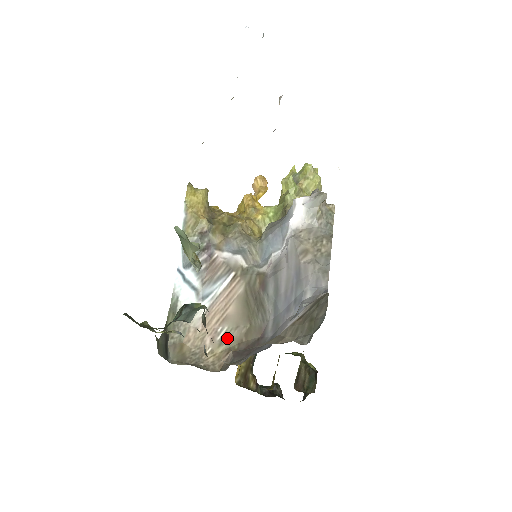
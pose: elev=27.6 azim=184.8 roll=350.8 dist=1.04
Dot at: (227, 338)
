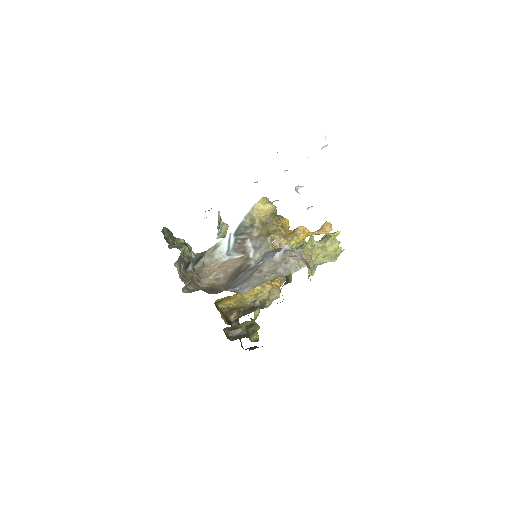
Dot at: (218, 280)
